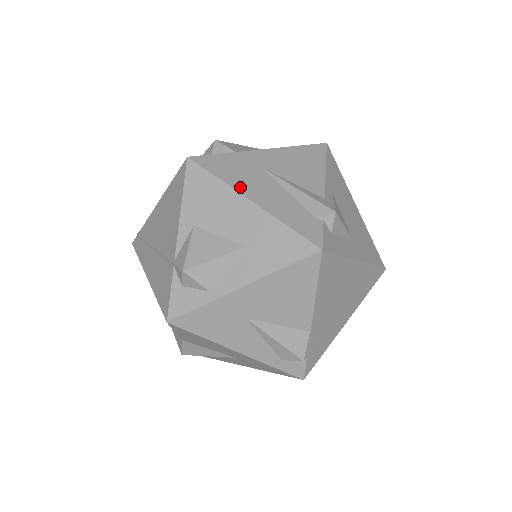
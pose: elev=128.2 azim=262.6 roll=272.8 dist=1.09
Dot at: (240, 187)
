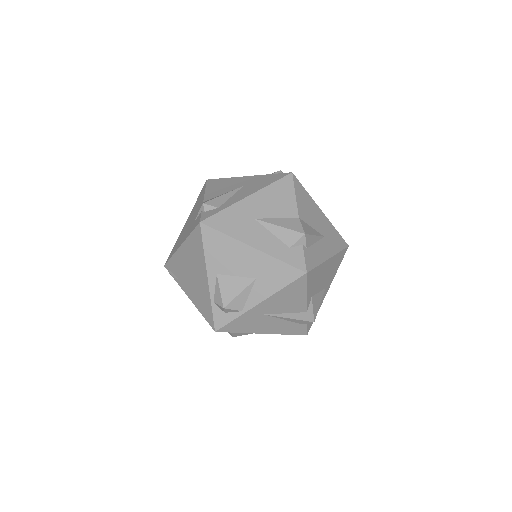
Dot at: (255, 331)
